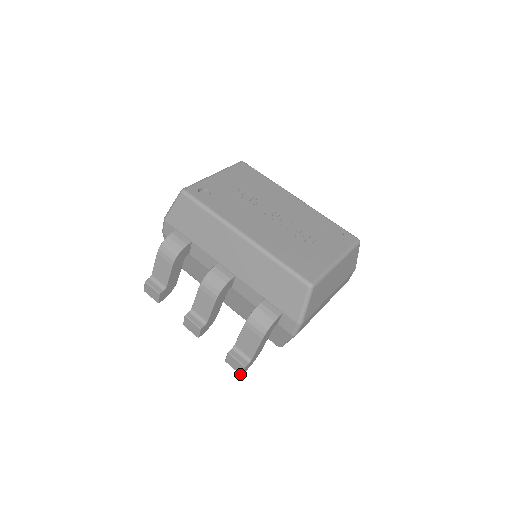
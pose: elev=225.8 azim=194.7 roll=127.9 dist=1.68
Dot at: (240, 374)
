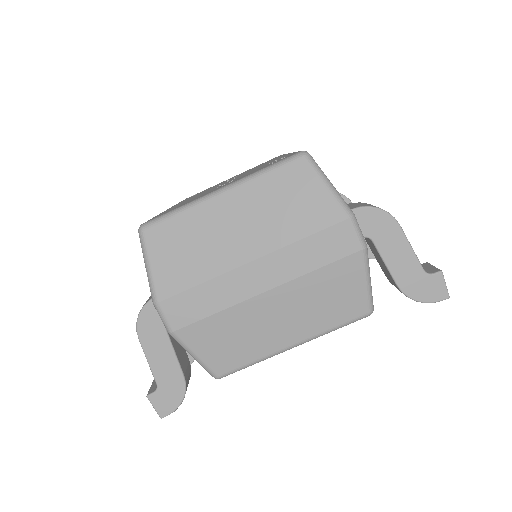
Dot at: (160, 416)
